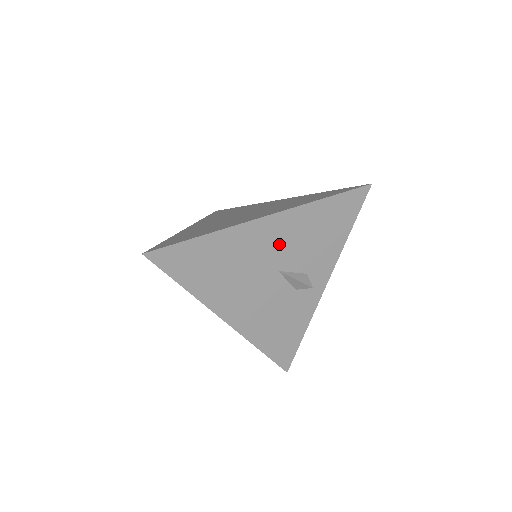
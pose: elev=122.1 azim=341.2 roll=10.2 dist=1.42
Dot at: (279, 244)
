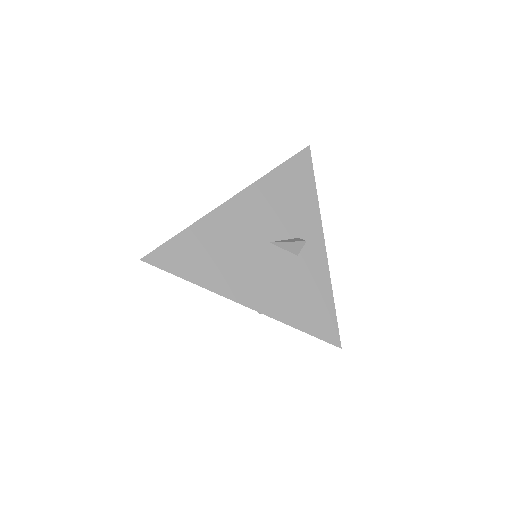
Dot at: (257, 218)
